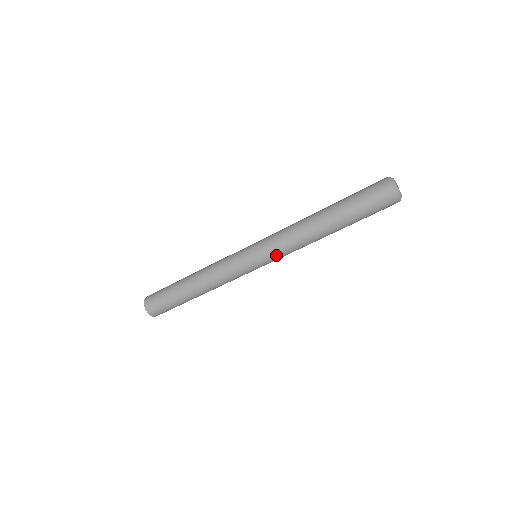
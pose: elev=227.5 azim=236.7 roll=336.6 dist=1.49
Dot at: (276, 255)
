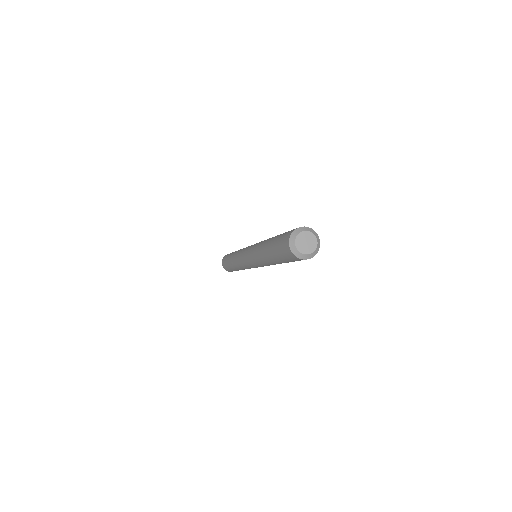
Dot at: (254, 264)
